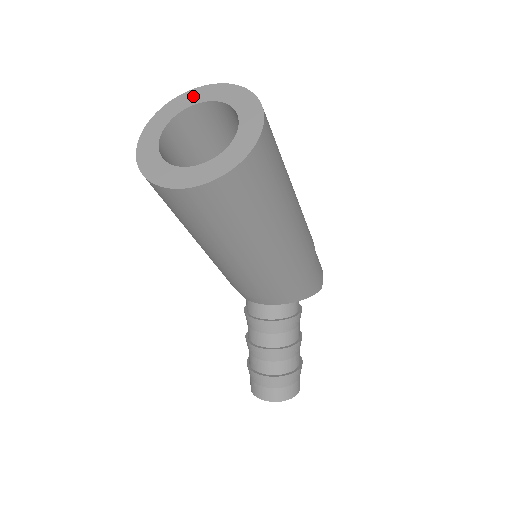
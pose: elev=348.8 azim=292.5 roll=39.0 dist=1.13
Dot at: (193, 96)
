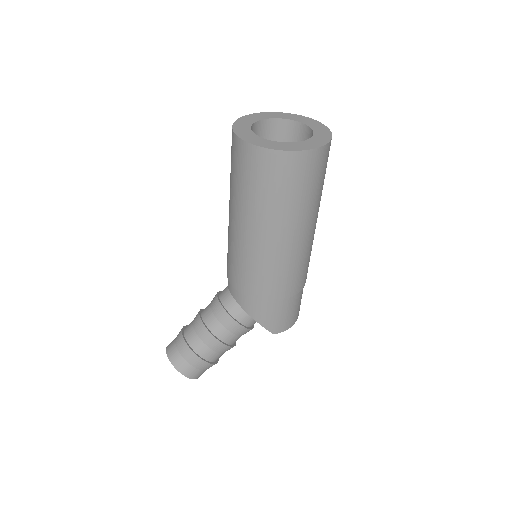
Dot at: (307, 120)
